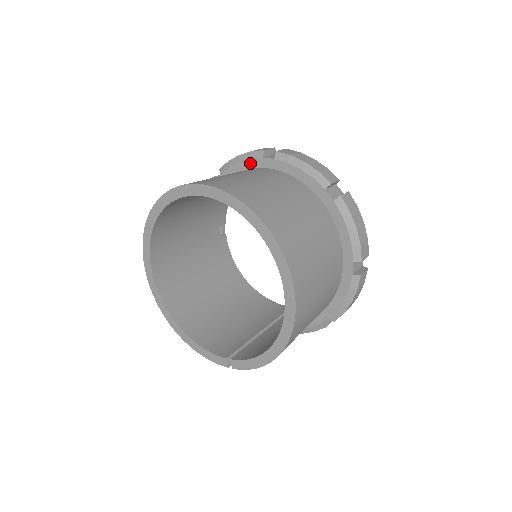
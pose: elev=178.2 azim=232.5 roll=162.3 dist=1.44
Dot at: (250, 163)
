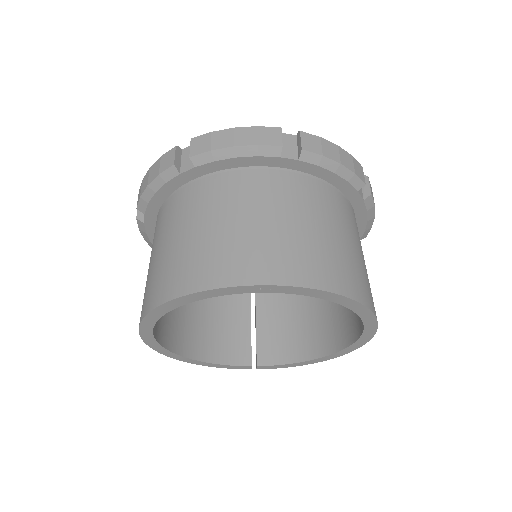
Dot at: (256, 161)
